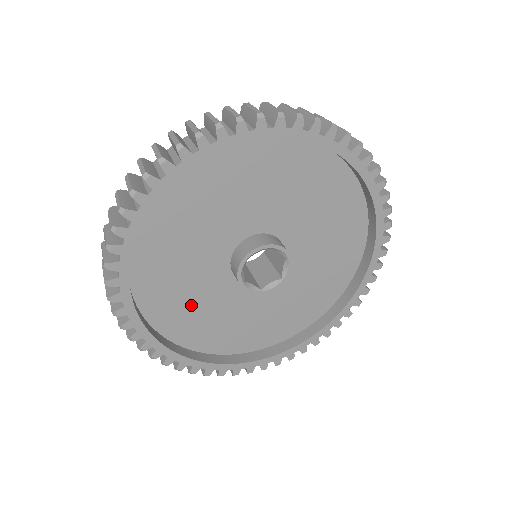
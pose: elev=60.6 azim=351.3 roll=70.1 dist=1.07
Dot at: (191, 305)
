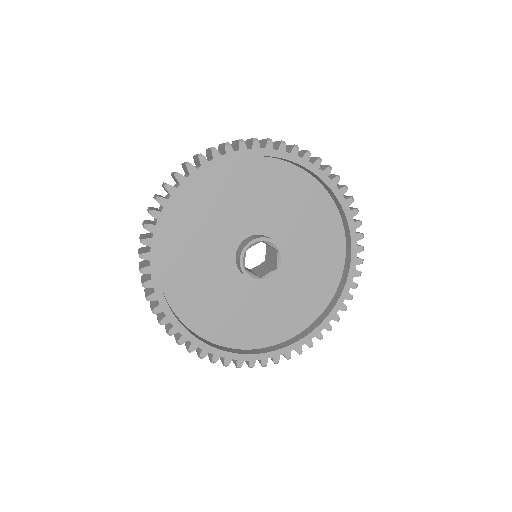
Dot at: (199, 233)
